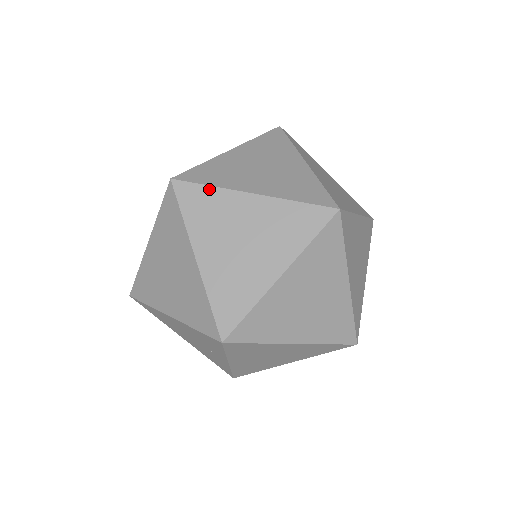
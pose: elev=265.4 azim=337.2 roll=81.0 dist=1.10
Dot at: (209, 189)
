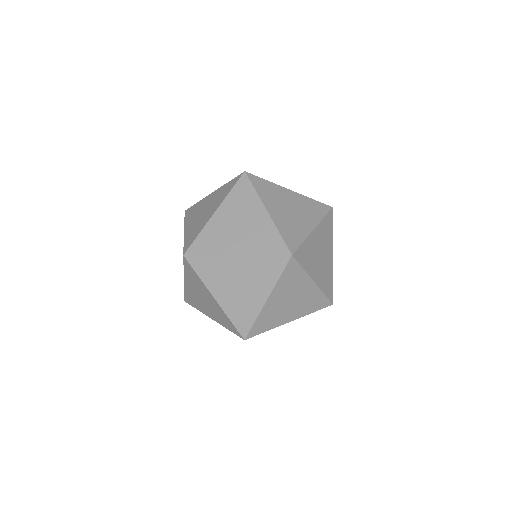
Dot at: (302, 270)
